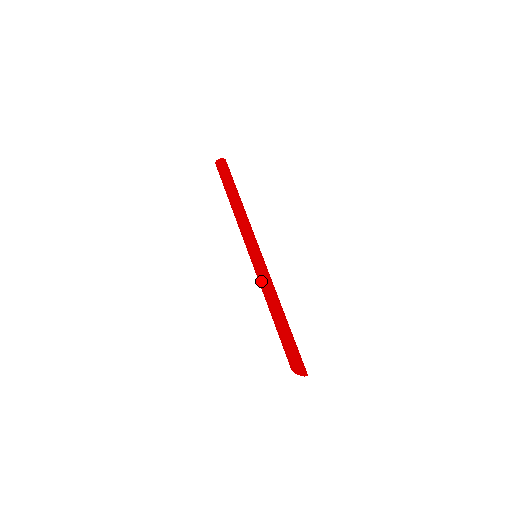
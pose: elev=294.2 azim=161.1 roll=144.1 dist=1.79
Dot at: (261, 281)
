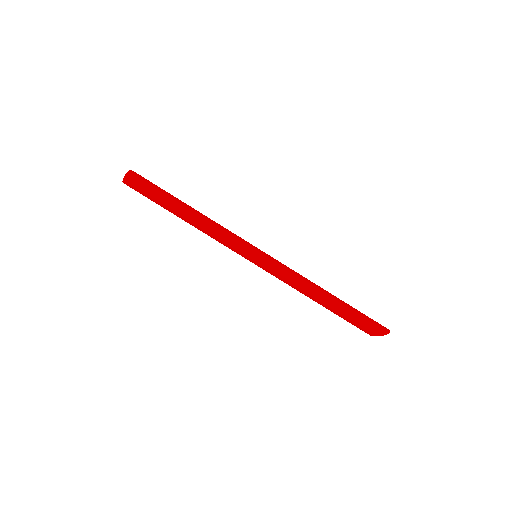
Dot at: (286, 276)
